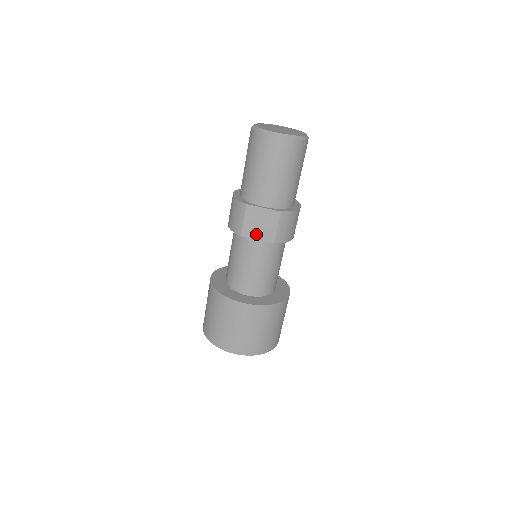
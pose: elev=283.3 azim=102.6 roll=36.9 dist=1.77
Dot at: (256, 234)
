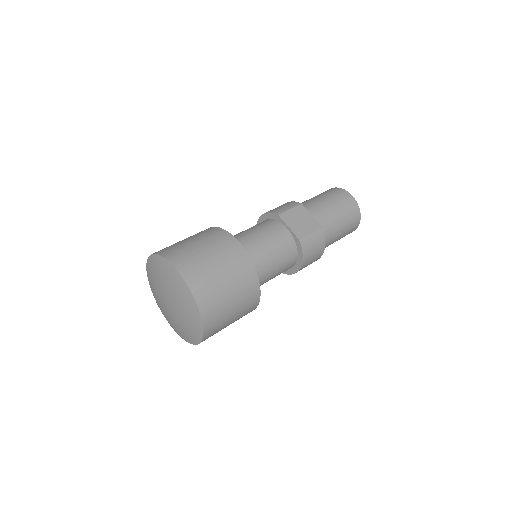
Dot at: (291, 223)
